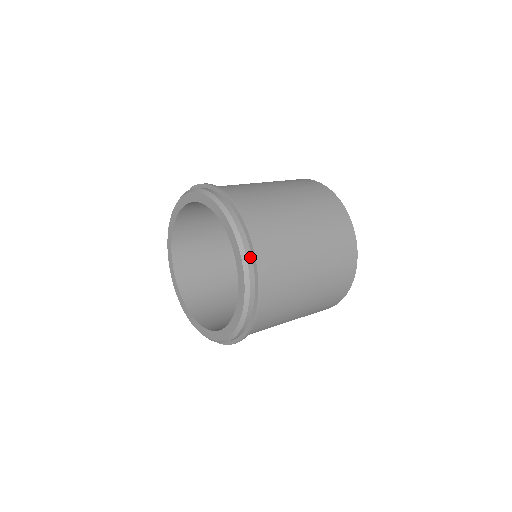
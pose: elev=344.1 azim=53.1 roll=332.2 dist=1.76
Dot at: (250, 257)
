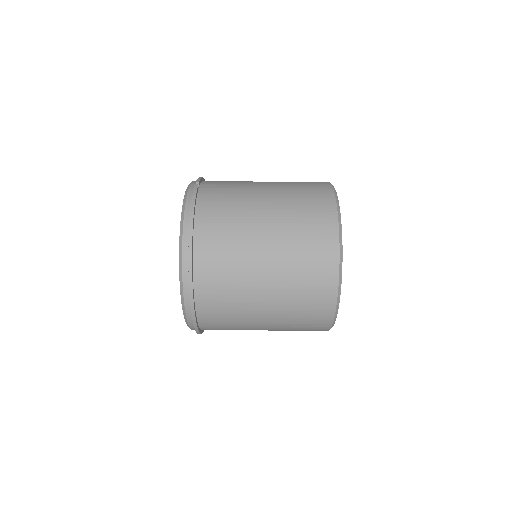
Dot at: (189, 308)
